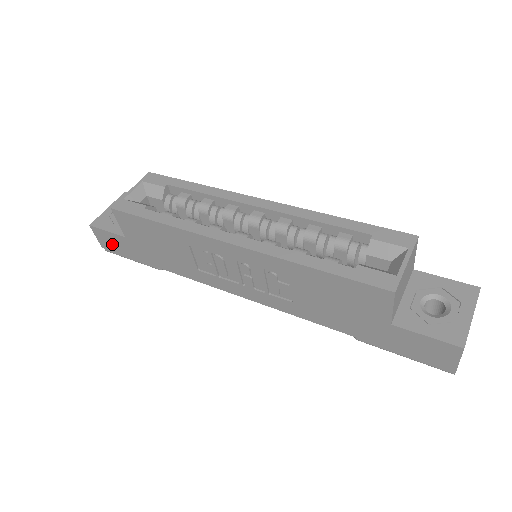
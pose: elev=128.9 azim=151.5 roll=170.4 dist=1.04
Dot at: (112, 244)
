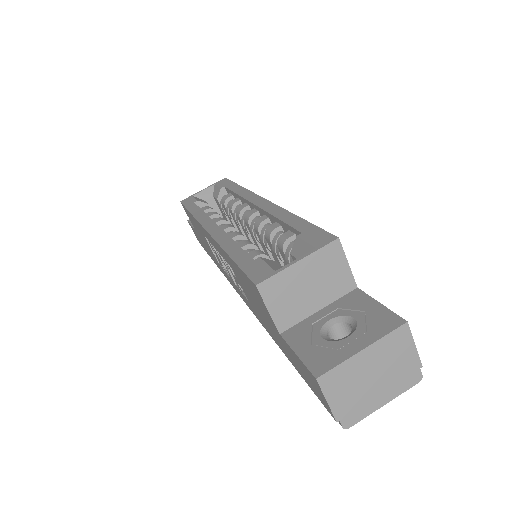
Dot at: occluded
